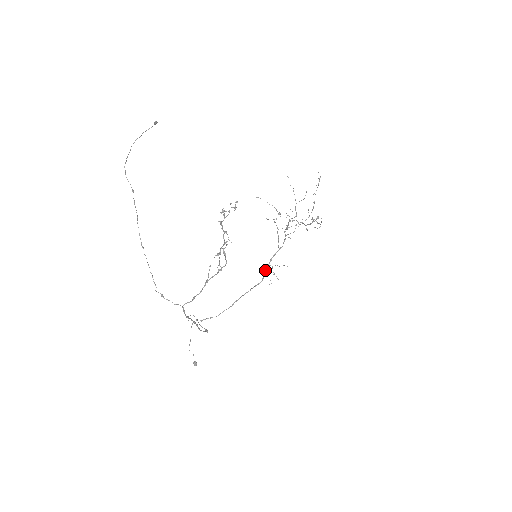
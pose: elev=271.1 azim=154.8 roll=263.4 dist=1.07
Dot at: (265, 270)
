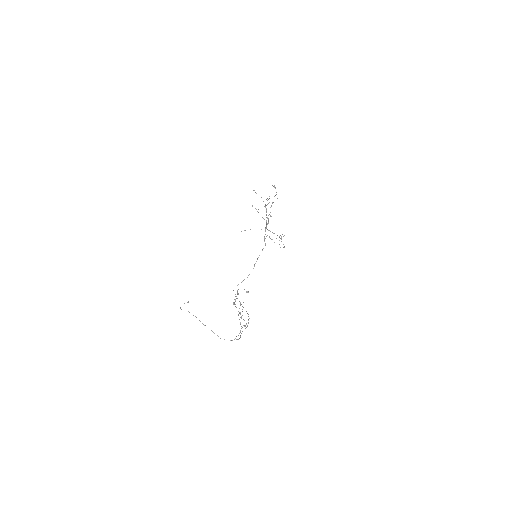
Dot at: (264, 238)
